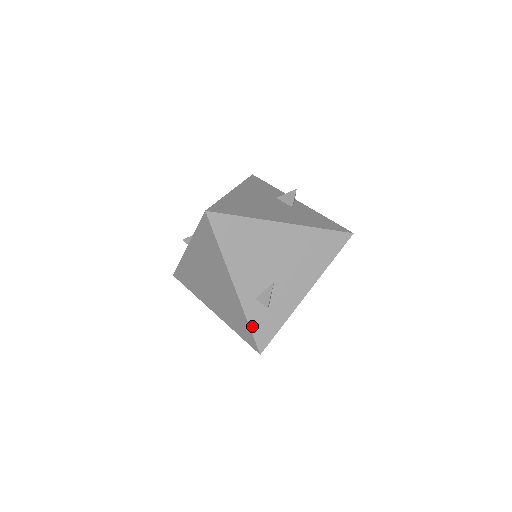
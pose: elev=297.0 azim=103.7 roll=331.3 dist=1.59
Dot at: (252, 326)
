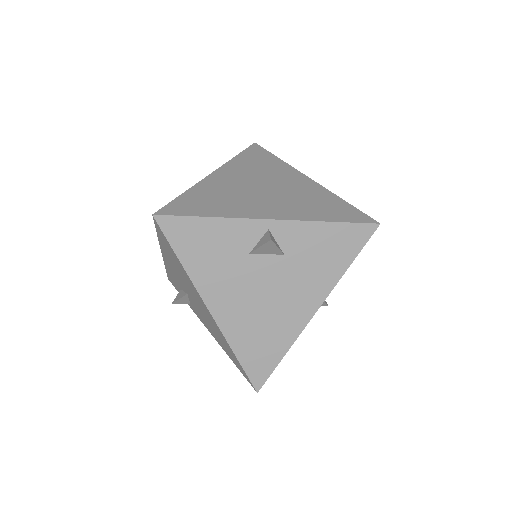
Dot at: occluded
